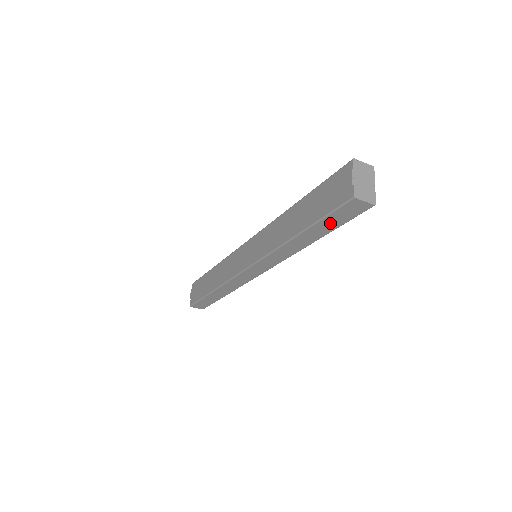
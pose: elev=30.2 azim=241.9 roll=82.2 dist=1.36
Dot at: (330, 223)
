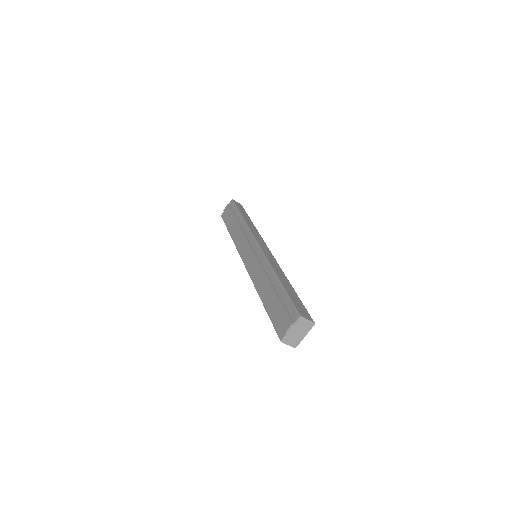
Dot at: occluded
